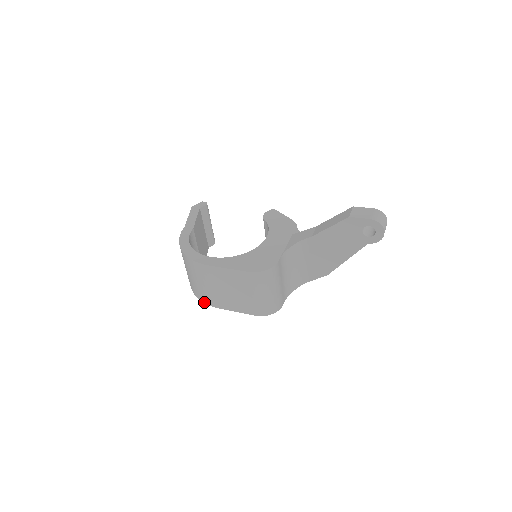
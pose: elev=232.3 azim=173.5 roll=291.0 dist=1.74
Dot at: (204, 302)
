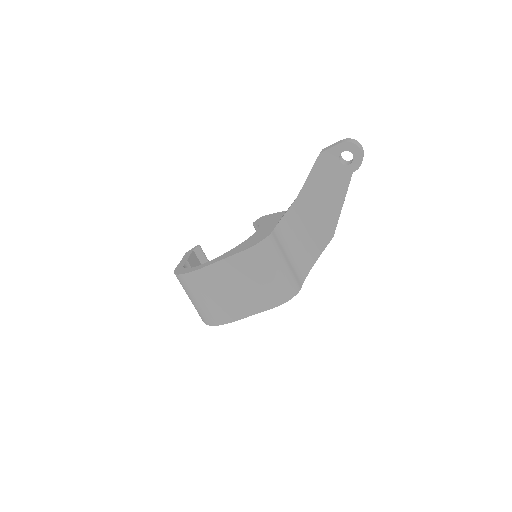
Dot at: (218, 324)
